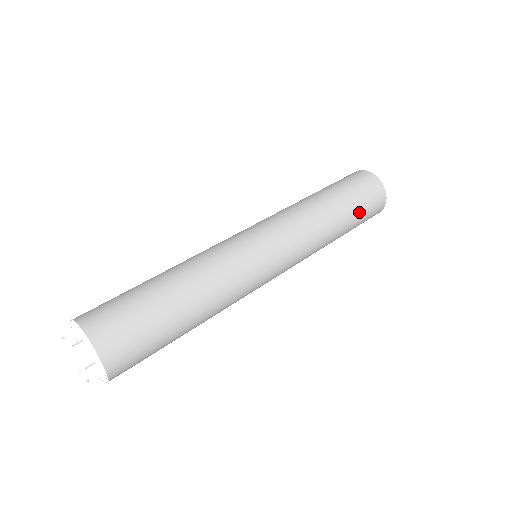
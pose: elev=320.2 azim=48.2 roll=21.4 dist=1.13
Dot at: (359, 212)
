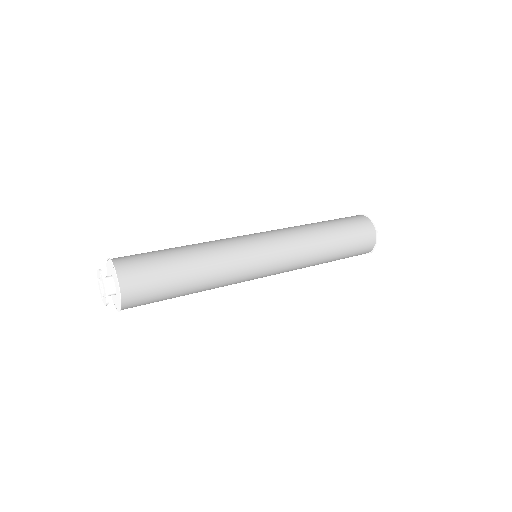
Dot at: (347, 251)
